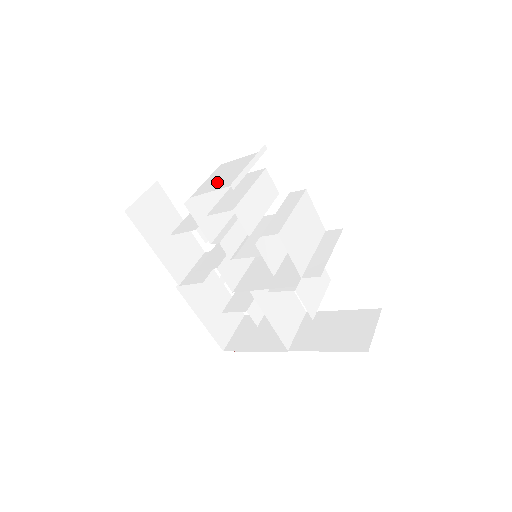
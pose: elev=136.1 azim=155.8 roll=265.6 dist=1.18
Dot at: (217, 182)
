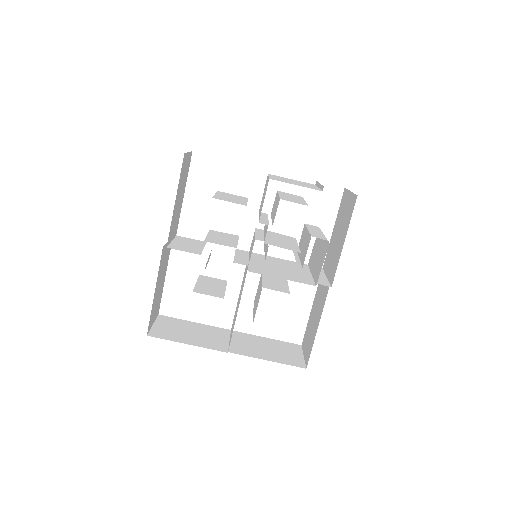
Dot at: (290, 182)
